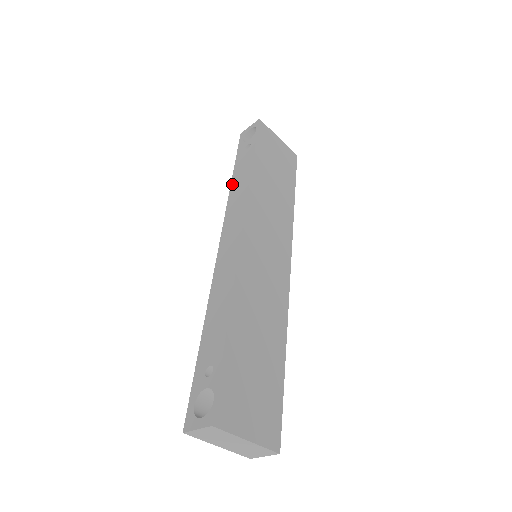
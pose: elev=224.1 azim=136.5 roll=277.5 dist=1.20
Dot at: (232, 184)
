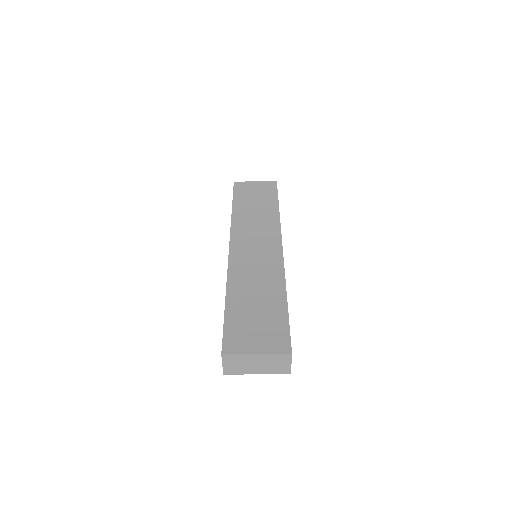
Dot at: occluded
